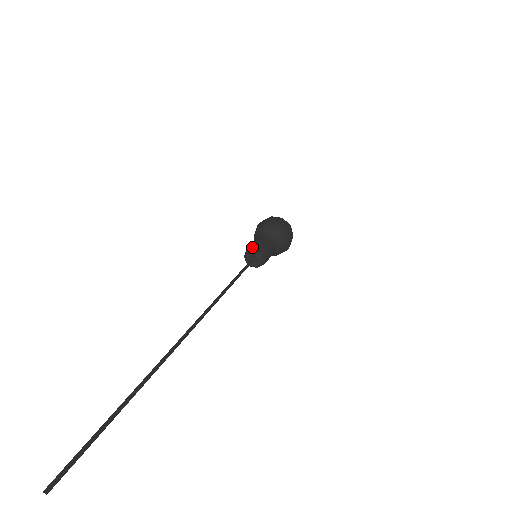
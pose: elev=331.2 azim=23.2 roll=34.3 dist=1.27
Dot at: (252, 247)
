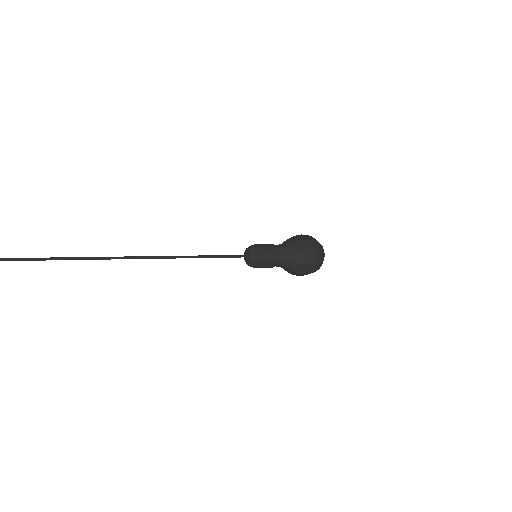
Dot at: (251, 245)
